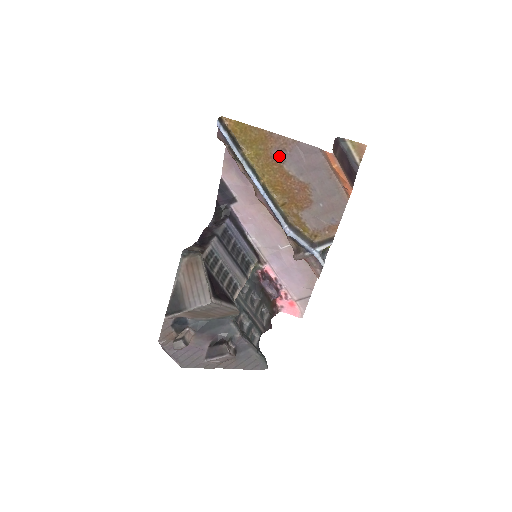
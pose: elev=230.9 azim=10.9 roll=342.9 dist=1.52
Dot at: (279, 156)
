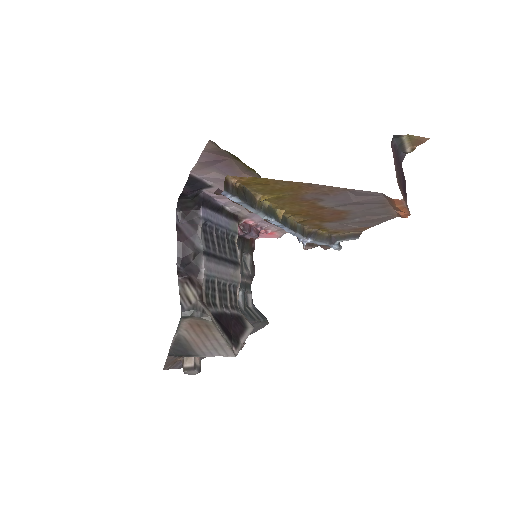
Dot at: (315, 198)
